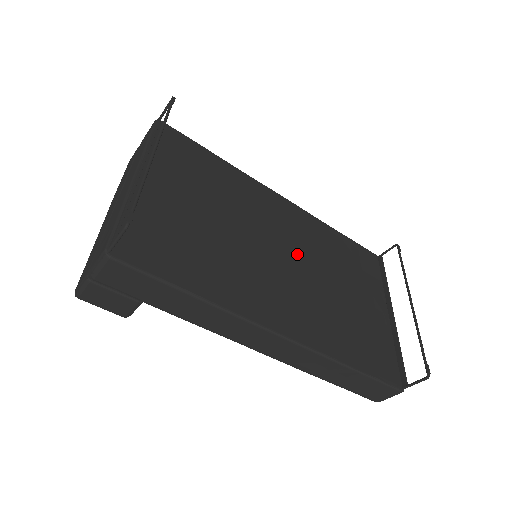
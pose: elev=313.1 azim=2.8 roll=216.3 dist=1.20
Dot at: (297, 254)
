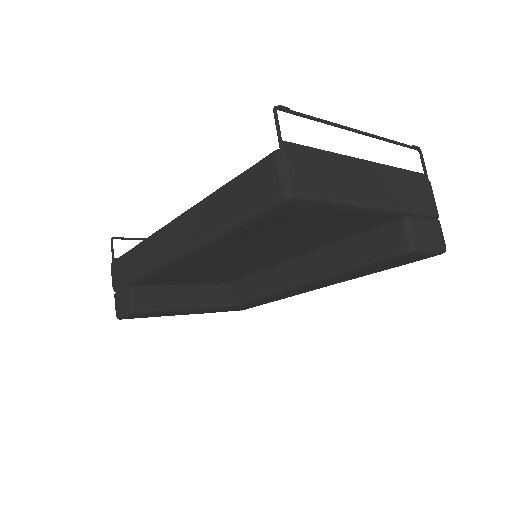
Dot at: occluded
